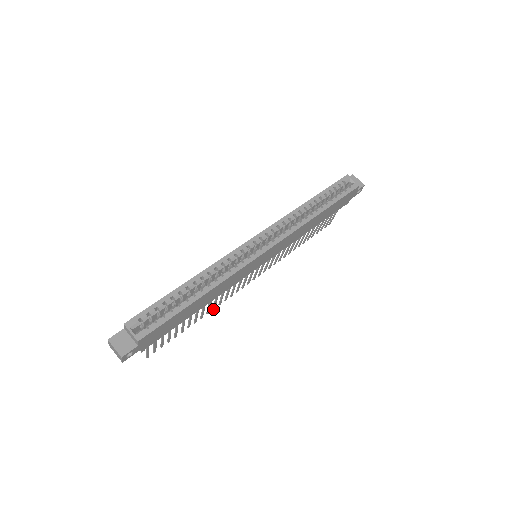
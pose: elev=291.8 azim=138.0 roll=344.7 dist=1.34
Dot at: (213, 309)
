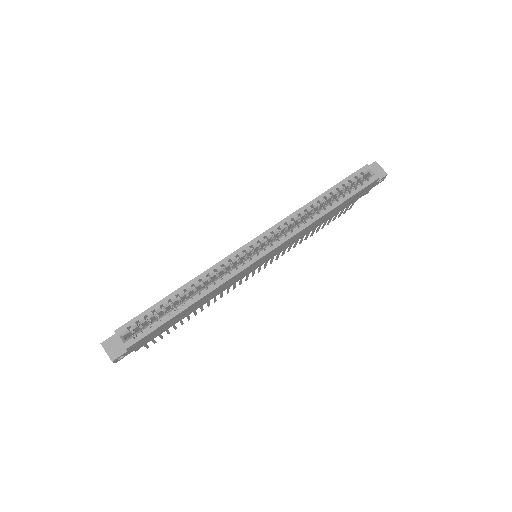
Dot at: (214, 302)
